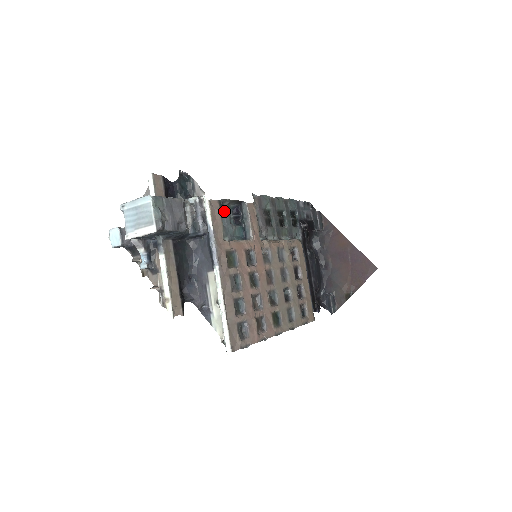
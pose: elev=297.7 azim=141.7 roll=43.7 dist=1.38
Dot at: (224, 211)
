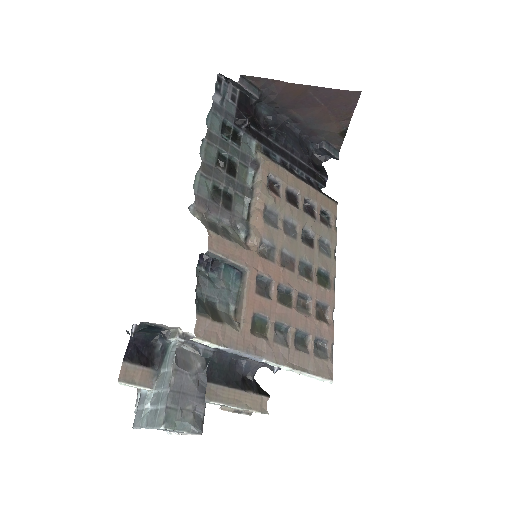
Dot at: (201, 292)
